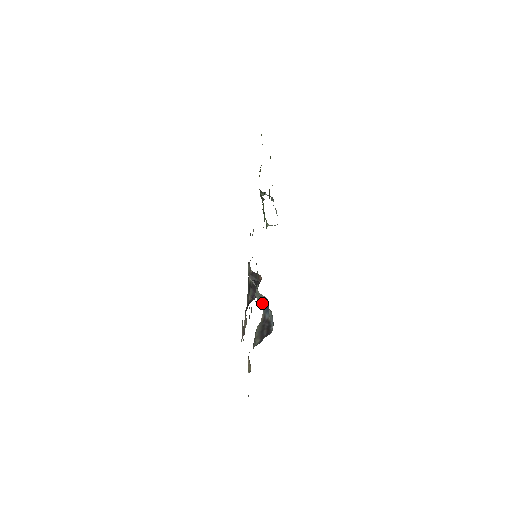
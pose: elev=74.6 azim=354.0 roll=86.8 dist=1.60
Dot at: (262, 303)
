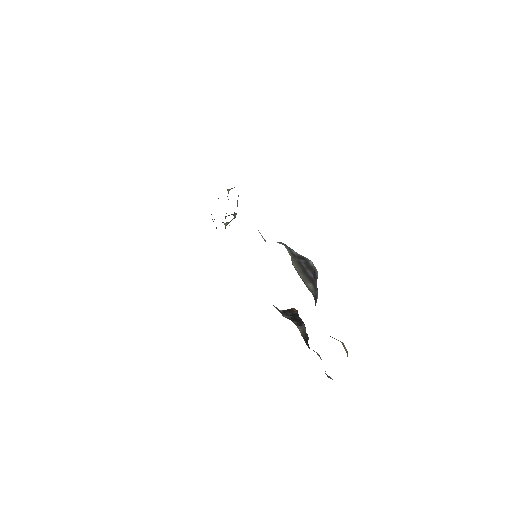
Dot at: (277, 242)
